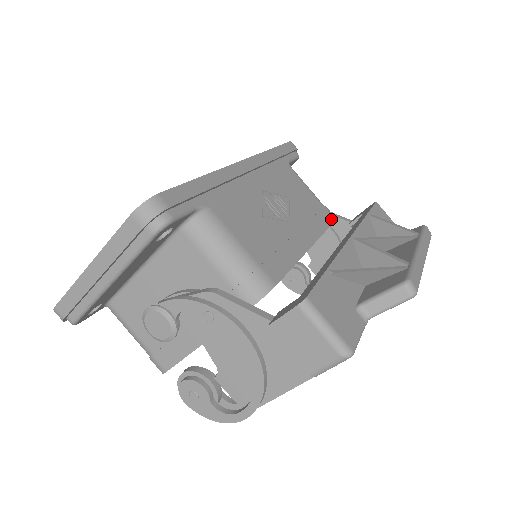
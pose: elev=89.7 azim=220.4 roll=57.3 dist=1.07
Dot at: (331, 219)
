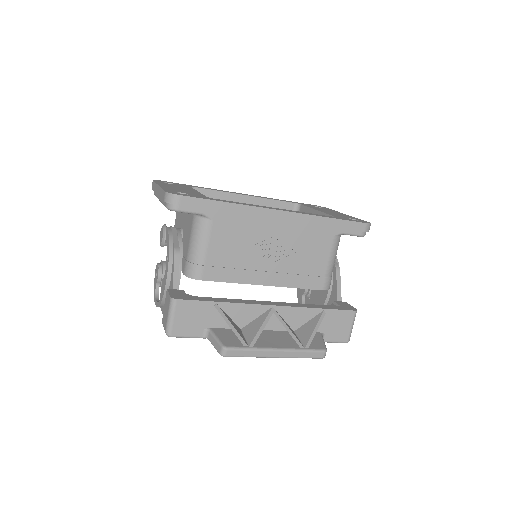
Dot at: (317, 287)
